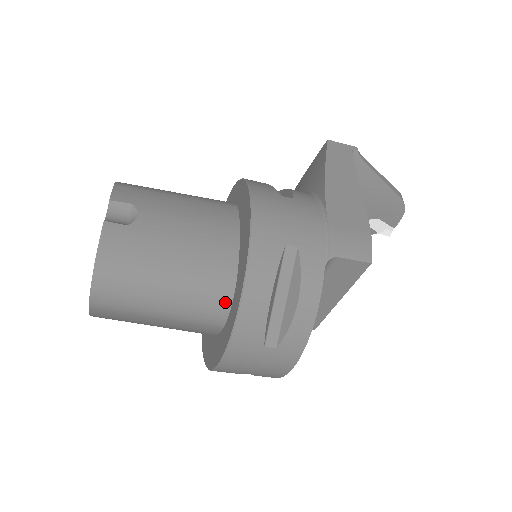
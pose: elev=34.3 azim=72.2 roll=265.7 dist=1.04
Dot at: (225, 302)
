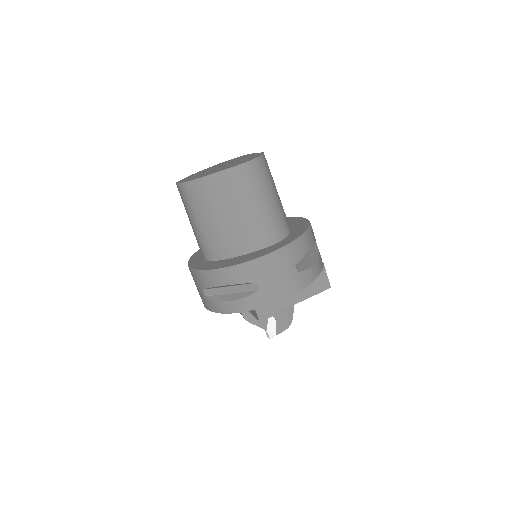
Dot at: (285, 233)
